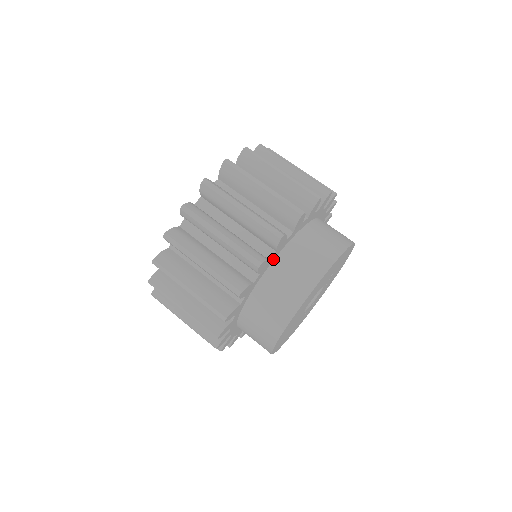
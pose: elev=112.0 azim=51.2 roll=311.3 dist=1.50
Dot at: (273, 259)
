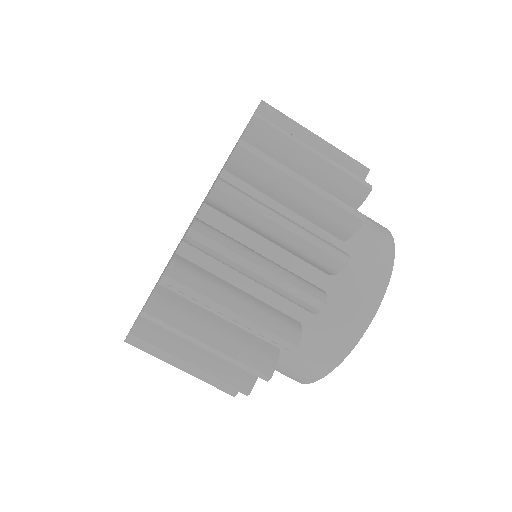
Dot at: occluded
